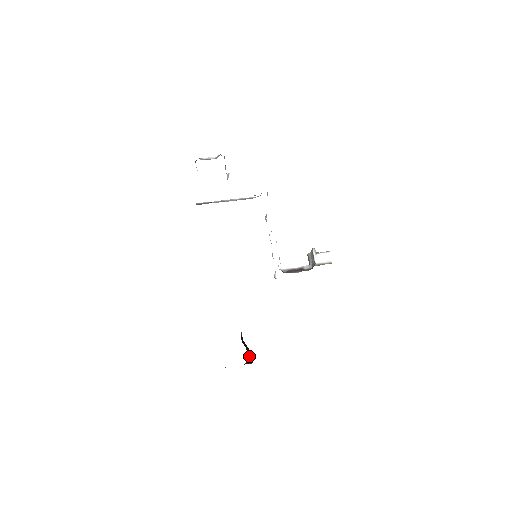
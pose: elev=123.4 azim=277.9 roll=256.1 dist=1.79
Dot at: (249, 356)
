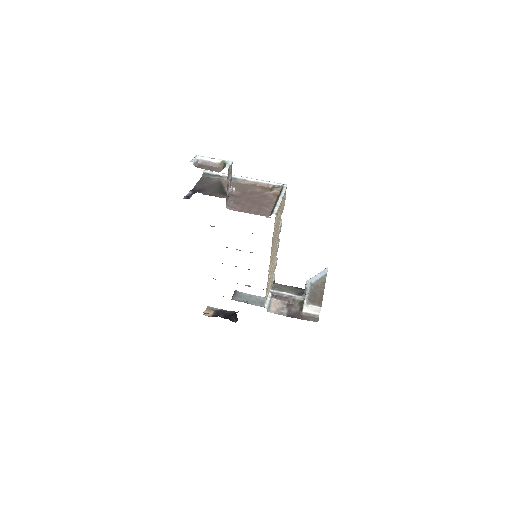
Dot at: occluded
